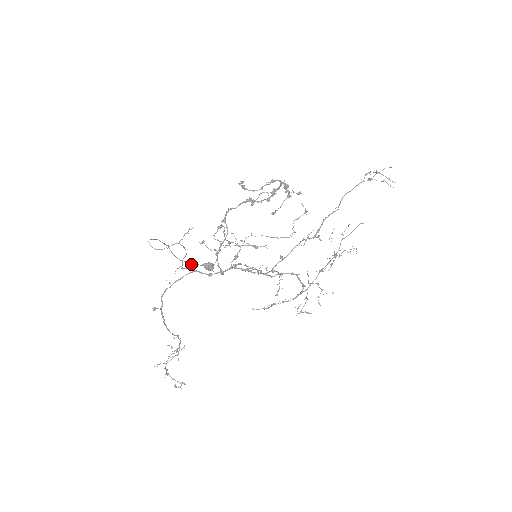
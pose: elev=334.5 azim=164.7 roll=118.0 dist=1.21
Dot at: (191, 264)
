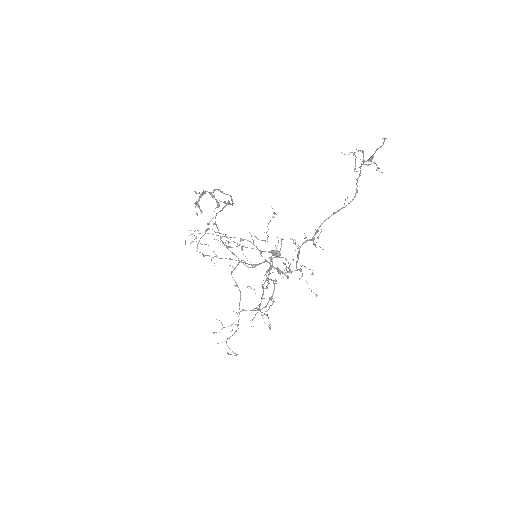
Dot at: occluded
